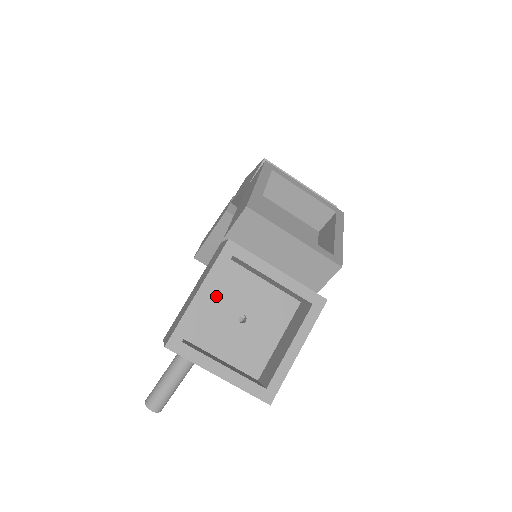
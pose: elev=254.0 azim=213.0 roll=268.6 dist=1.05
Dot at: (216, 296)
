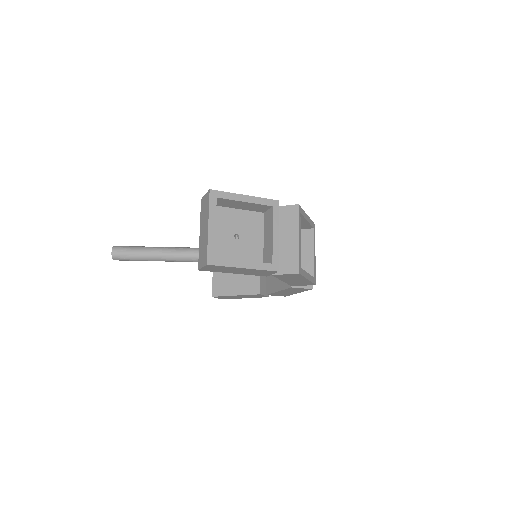
Dot at: (241, 216)
